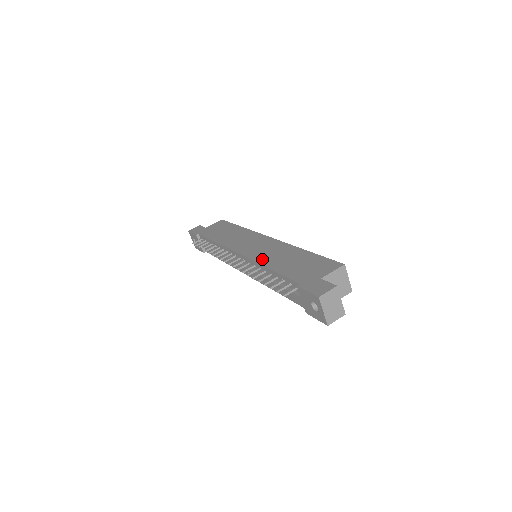
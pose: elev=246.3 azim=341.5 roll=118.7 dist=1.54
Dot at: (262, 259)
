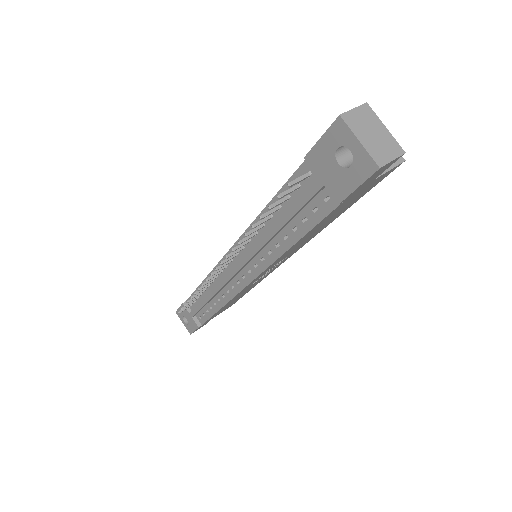
Dot at: occluded
